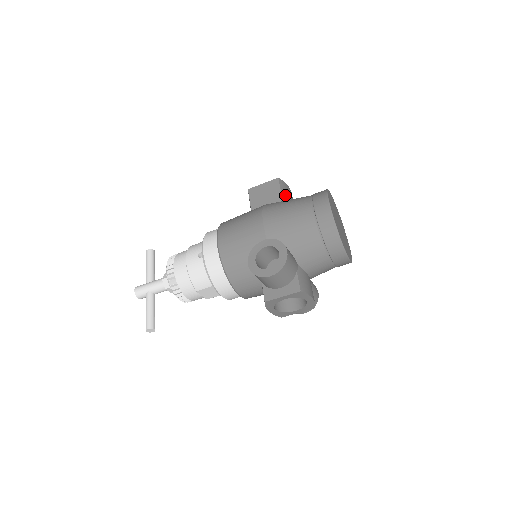
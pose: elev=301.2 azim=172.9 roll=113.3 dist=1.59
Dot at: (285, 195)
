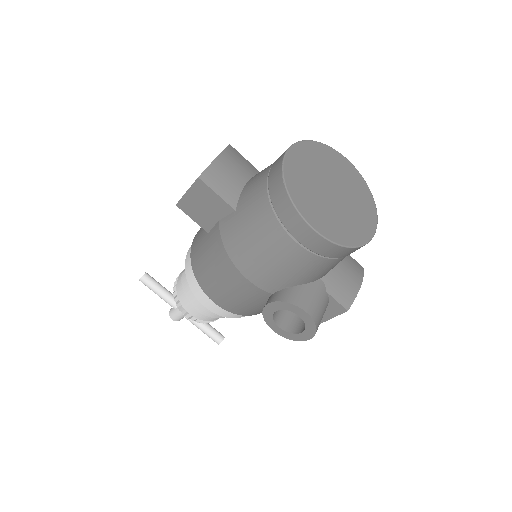
Dot at: (228, 192)
